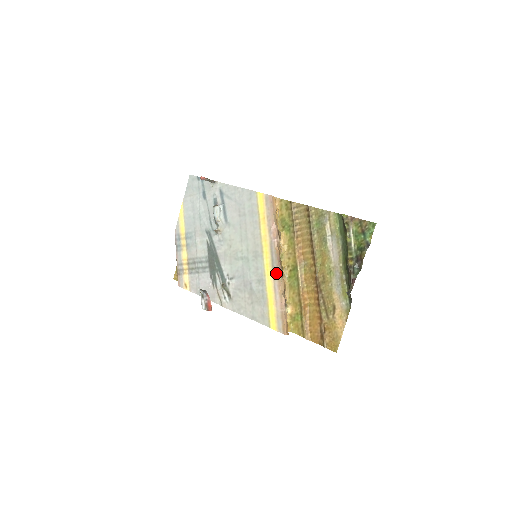
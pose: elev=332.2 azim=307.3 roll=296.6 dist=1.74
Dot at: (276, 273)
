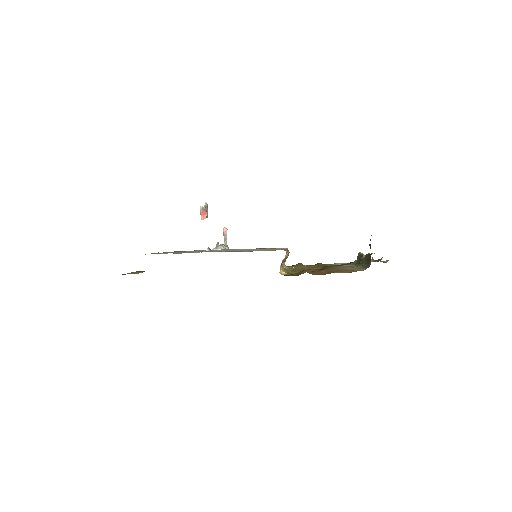
Dot at: occluded
